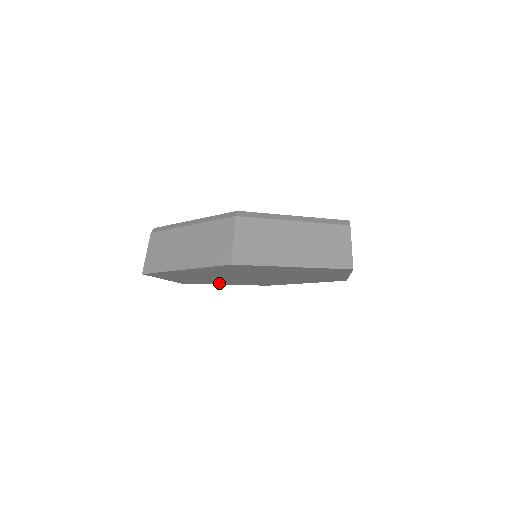
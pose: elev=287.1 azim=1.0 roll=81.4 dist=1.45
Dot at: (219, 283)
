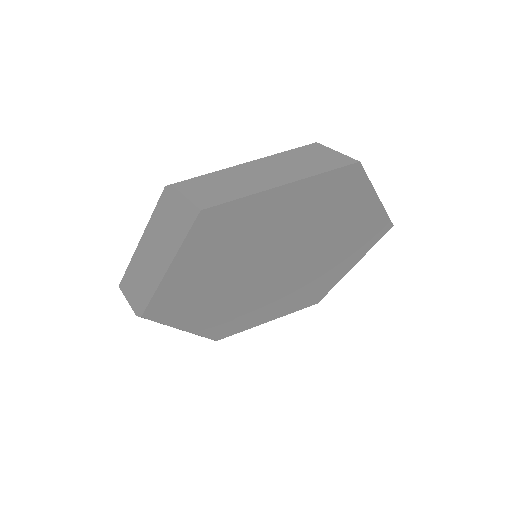
Dot at: (188, 316)
